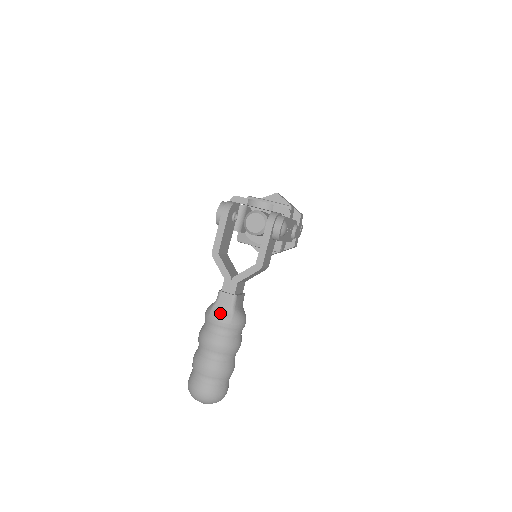
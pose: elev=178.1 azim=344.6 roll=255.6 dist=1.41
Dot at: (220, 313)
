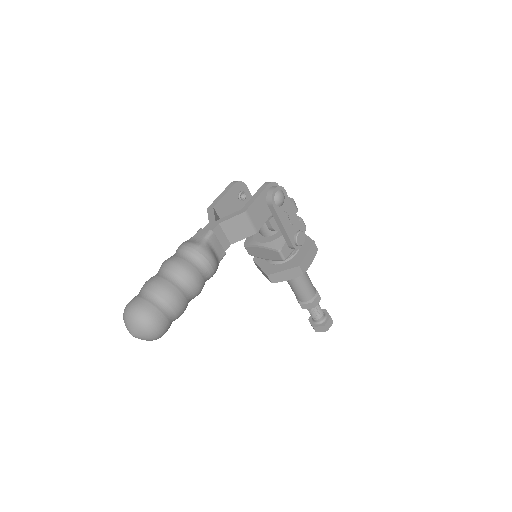
Dot at: (190, 241)
